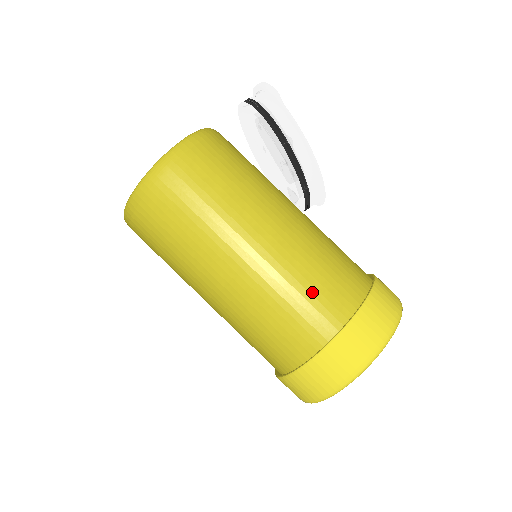
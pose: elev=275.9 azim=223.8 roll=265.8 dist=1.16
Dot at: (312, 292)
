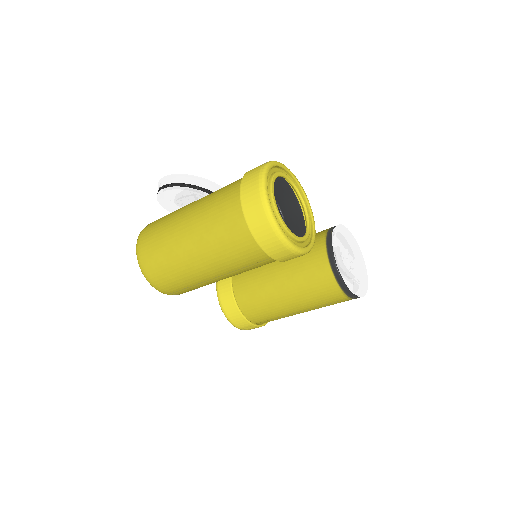
Dot at: (219, 200)
